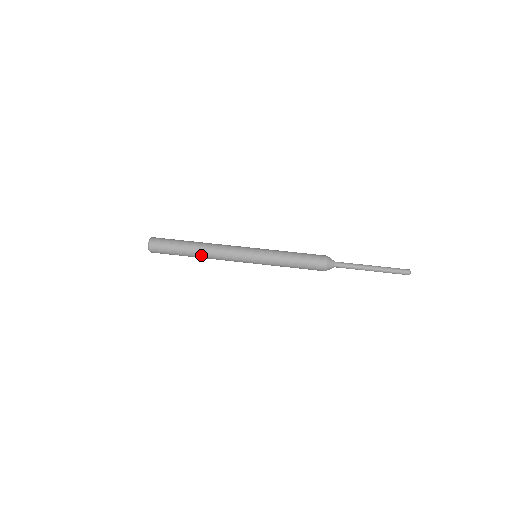
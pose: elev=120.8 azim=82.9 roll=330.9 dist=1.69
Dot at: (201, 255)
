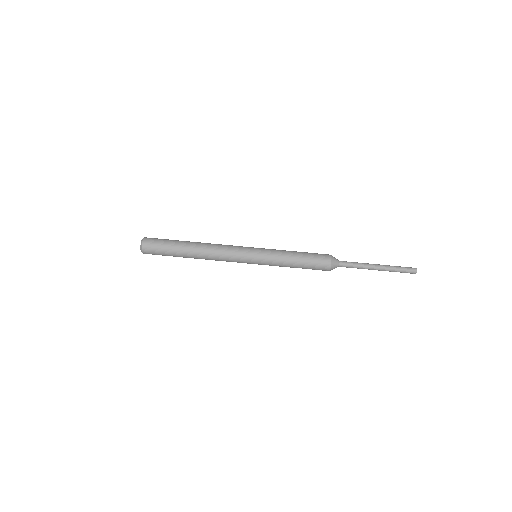
Dot at: (198, 254)
